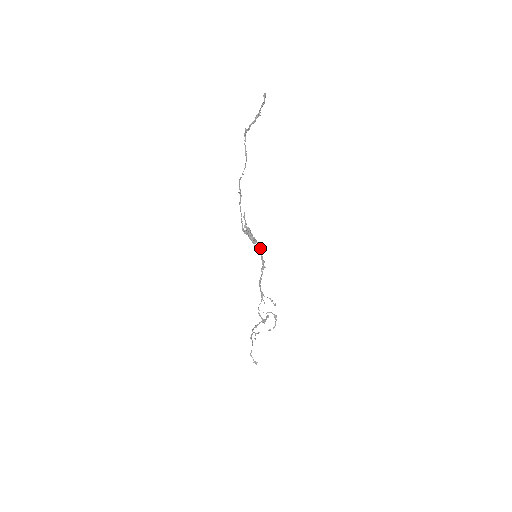
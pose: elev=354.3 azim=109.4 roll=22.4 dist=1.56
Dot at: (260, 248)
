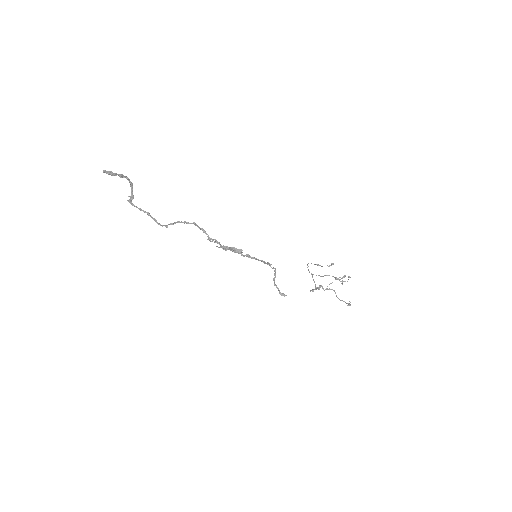
Dot at: (248, 255)
